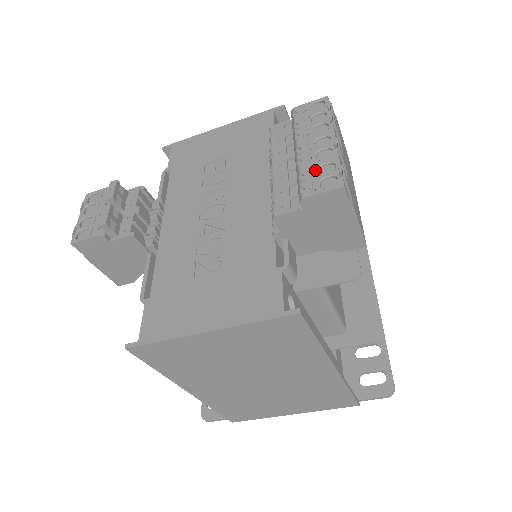
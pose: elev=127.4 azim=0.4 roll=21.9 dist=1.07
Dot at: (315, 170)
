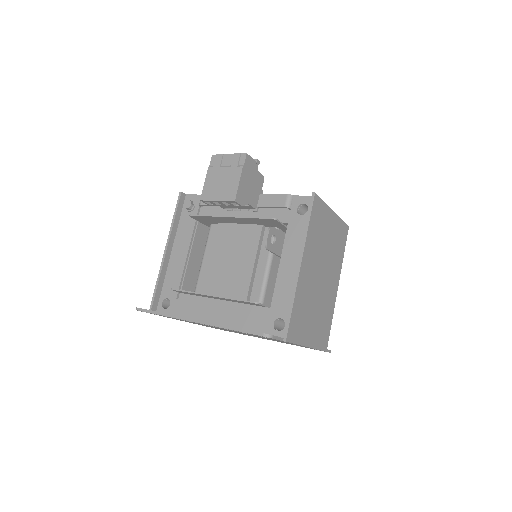
Dot at: occluded
